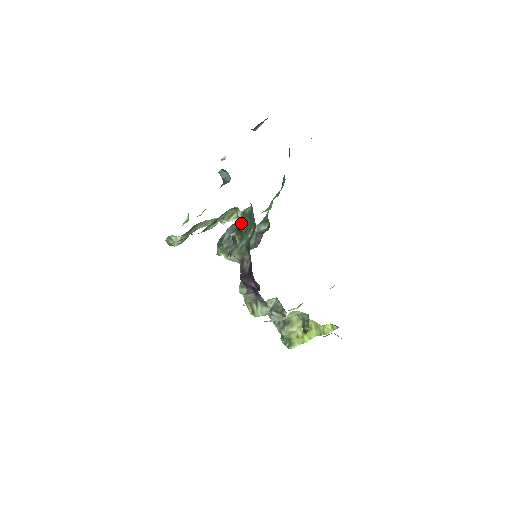
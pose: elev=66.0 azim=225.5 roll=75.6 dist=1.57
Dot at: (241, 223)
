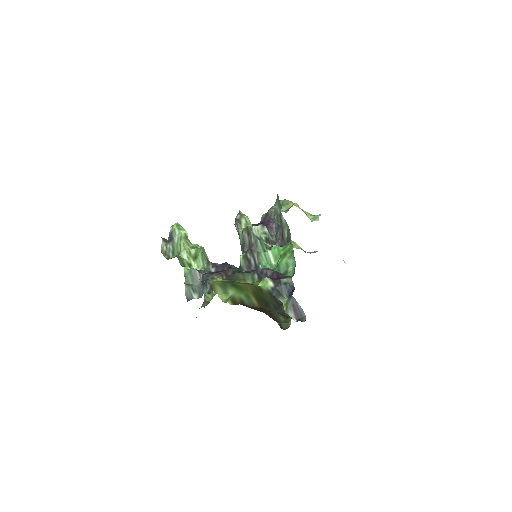
Dot at: occluded
